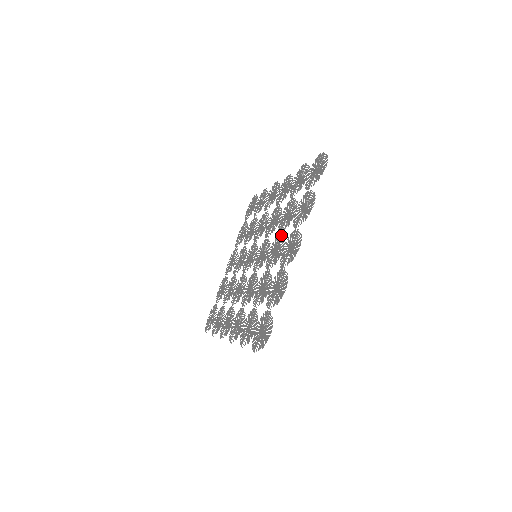
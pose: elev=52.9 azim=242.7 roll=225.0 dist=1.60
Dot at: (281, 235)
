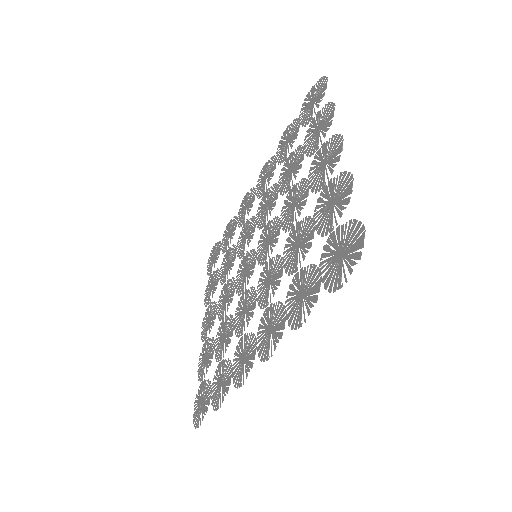
Dot at: (293, 186)
